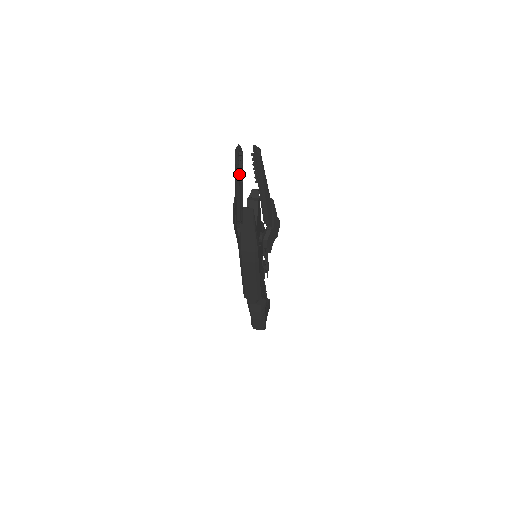
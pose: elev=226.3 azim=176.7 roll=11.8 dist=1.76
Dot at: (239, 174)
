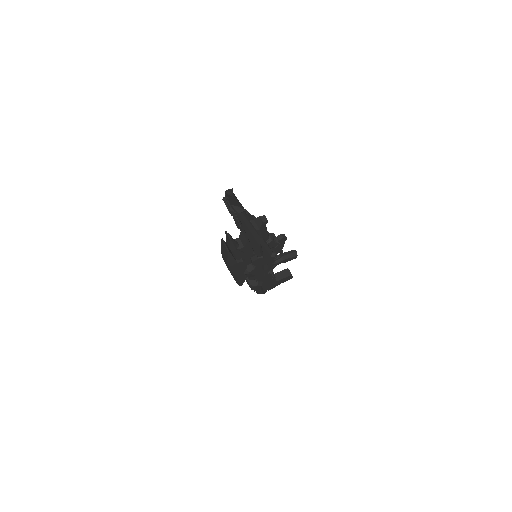
Dot at: occluded
